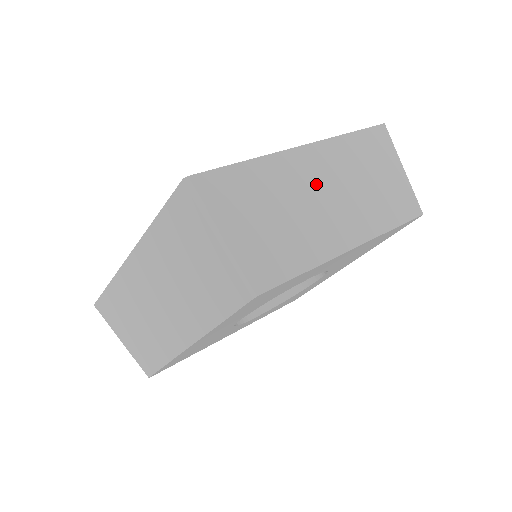
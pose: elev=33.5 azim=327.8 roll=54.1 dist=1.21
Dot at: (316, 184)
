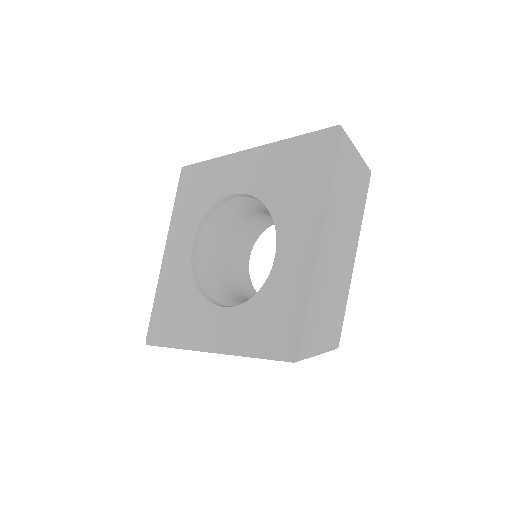
Dot at: (333, 255)
